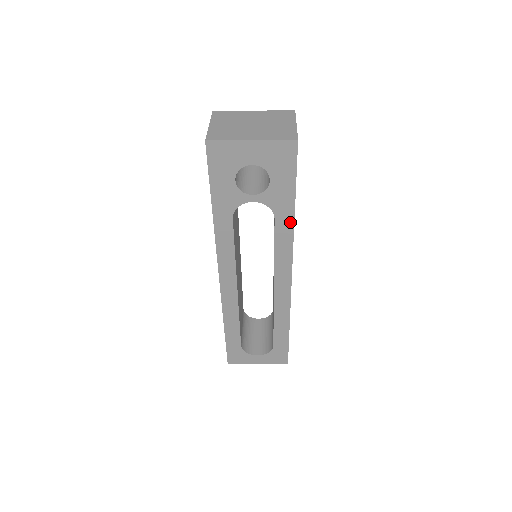
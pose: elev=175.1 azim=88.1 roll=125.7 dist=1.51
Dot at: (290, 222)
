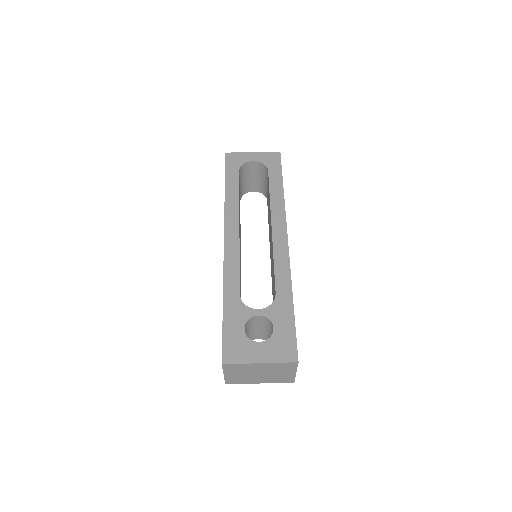
Dot at: occluded
